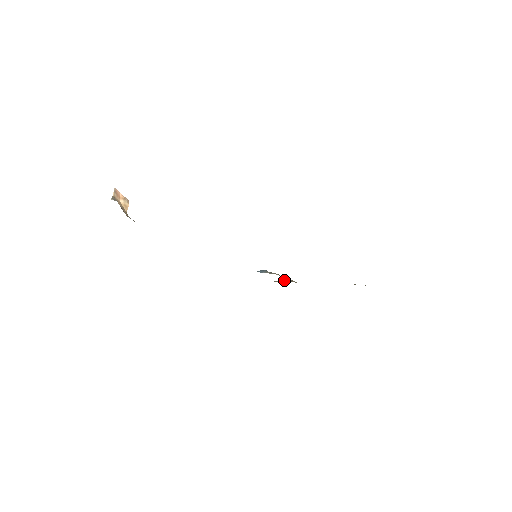
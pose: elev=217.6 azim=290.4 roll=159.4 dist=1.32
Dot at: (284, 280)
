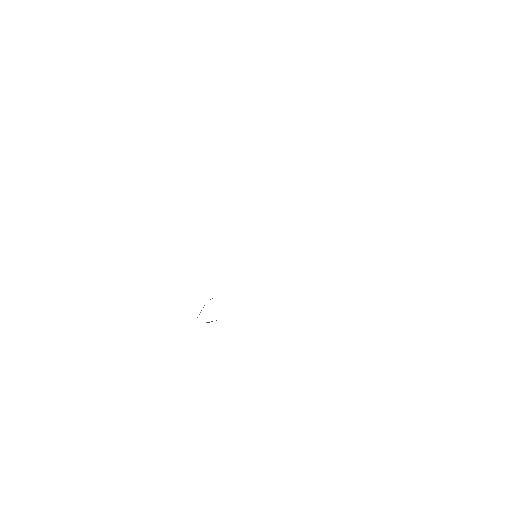
Dot at: occluded
